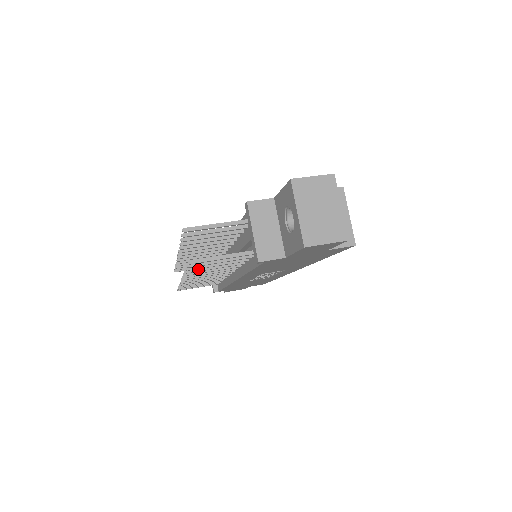
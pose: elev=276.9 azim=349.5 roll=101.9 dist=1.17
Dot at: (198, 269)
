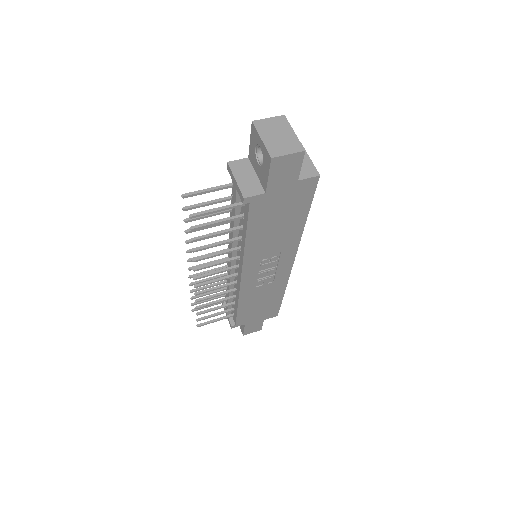
Dot at: (203, 247)
